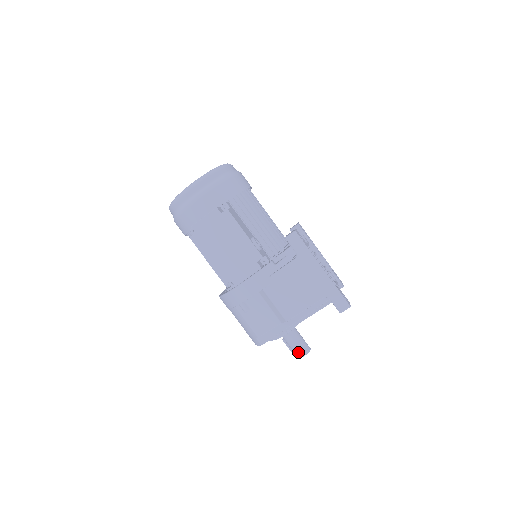
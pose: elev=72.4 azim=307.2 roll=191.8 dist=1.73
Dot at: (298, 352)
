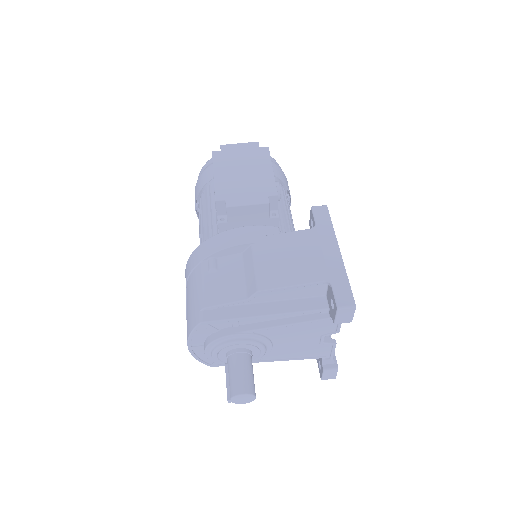
Dot at: (237, 384)
